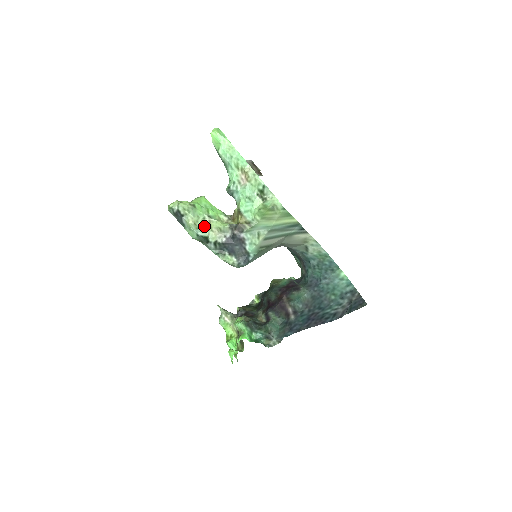
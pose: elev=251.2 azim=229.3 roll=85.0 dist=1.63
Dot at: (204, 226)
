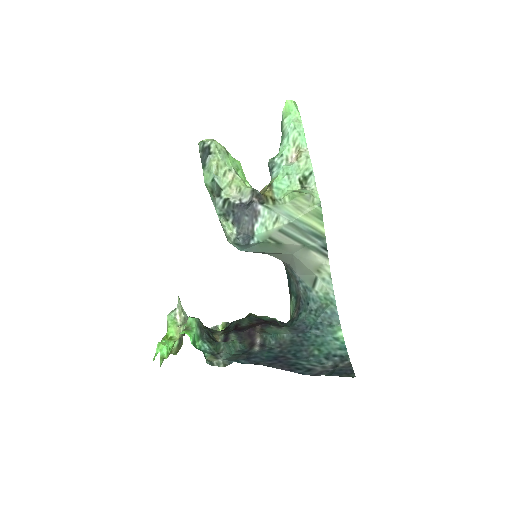
Dot at: (225, 177)
